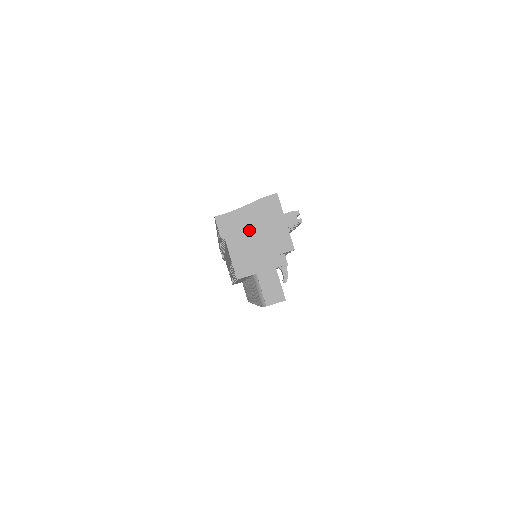
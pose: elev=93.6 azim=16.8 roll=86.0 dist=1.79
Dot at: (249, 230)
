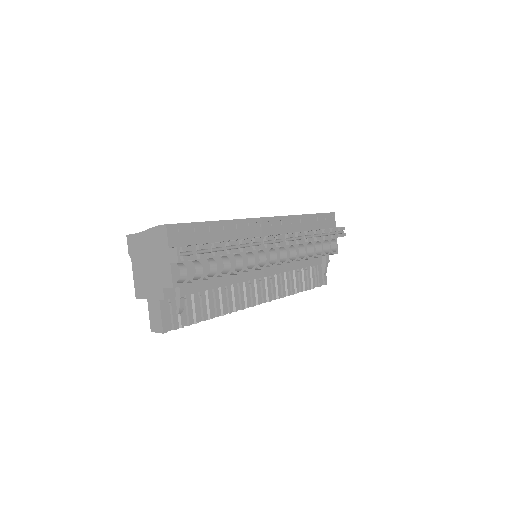
Dot at: (145, 256)
